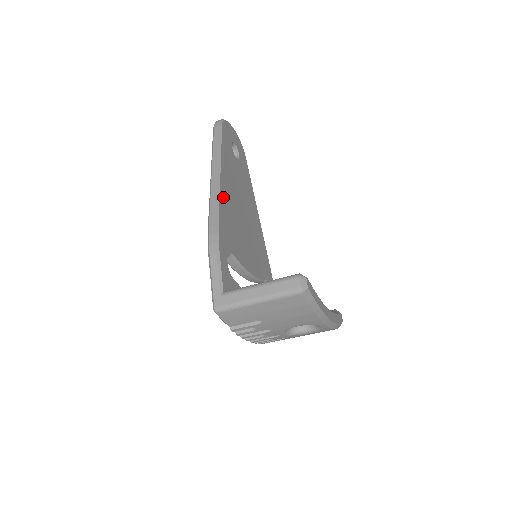
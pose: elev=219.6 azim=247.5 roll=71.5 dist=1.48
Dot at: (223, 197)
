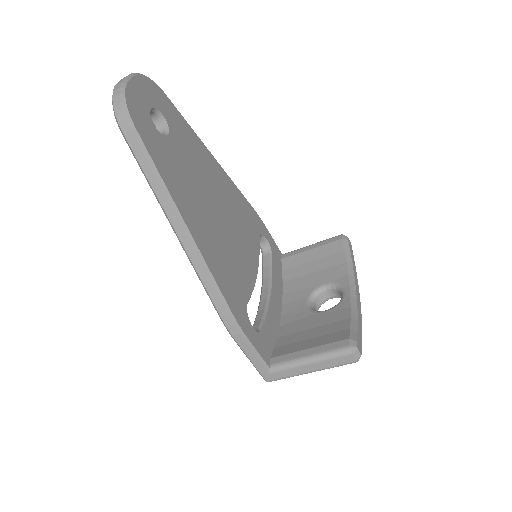
Dot at: (208, 256)
